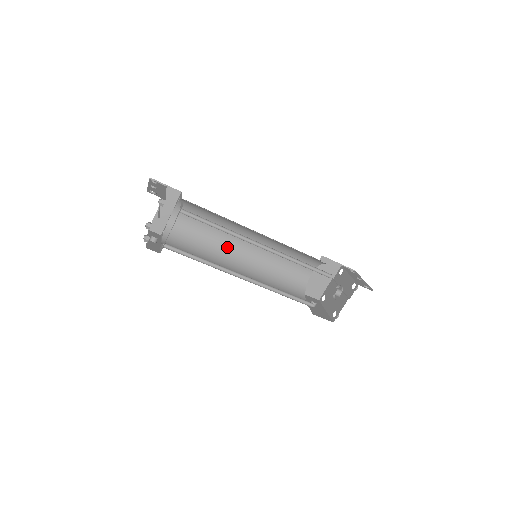
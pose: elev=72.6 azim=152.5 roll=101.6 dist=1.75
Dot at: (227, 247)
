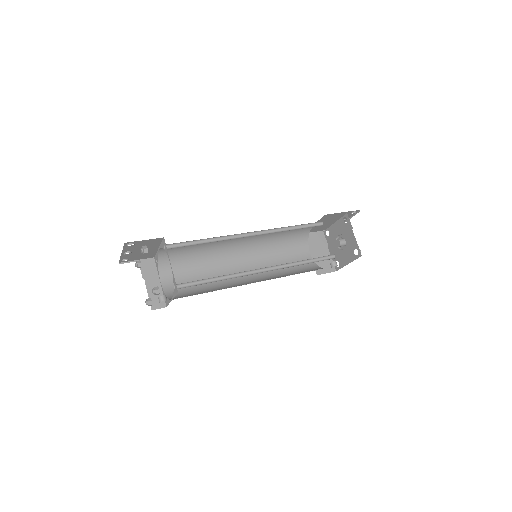
Dot at: occluded
